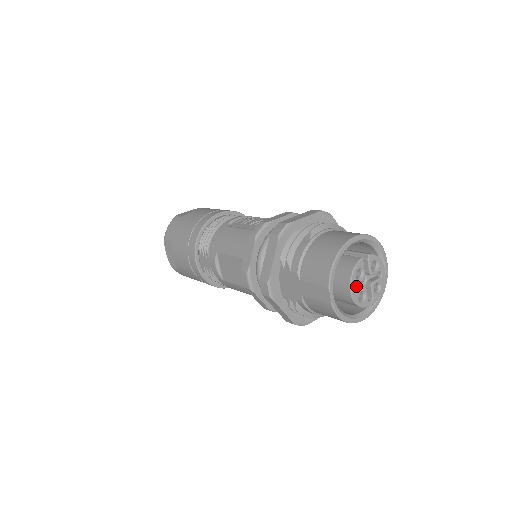
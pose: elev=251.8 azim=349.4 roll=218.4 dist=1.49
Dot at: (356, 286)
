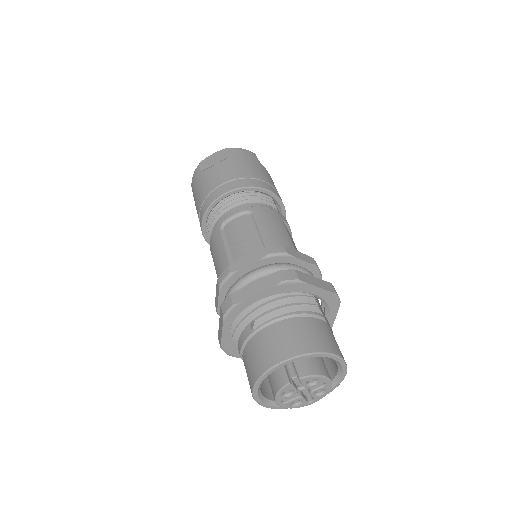
Dot at: occluded
